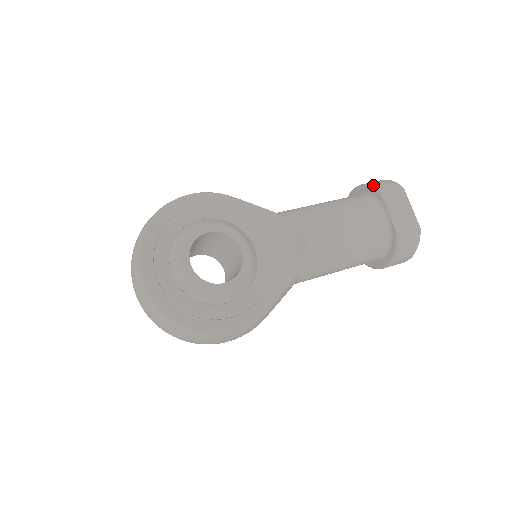
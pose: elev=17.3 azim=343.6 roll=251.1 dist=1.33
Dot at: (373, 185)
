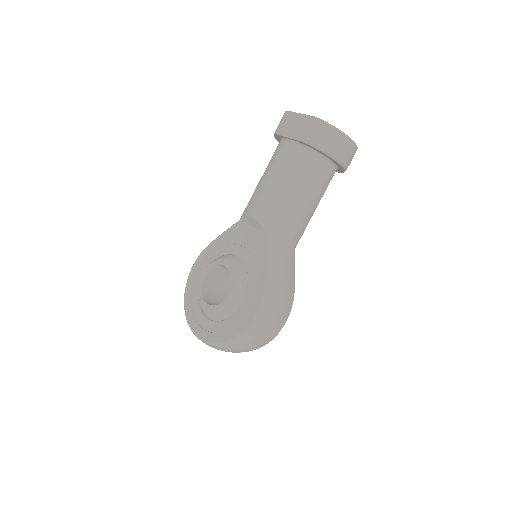
Dot at: occluded
